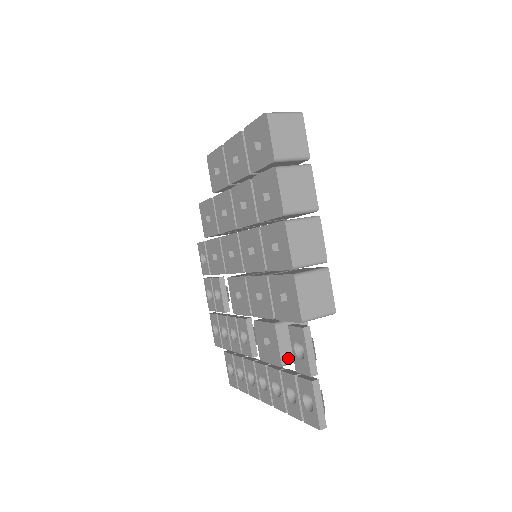
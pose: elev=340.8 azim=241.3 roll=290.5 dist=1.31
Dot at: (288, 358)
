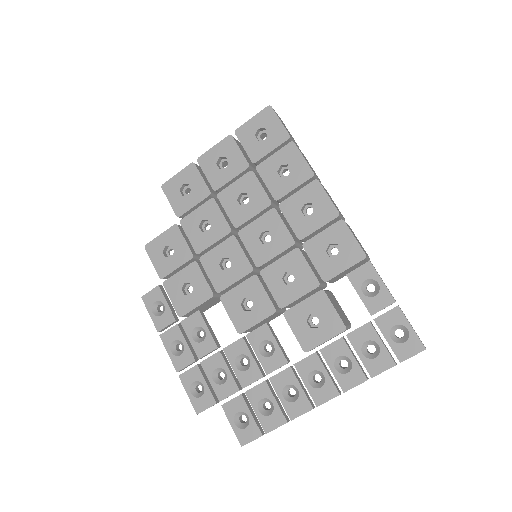
Dot at: (344, 322)
